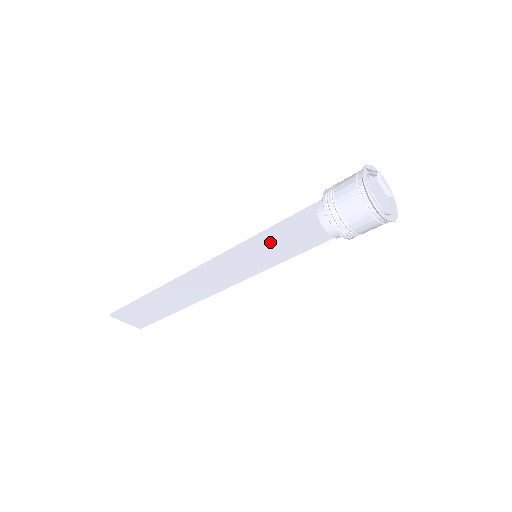
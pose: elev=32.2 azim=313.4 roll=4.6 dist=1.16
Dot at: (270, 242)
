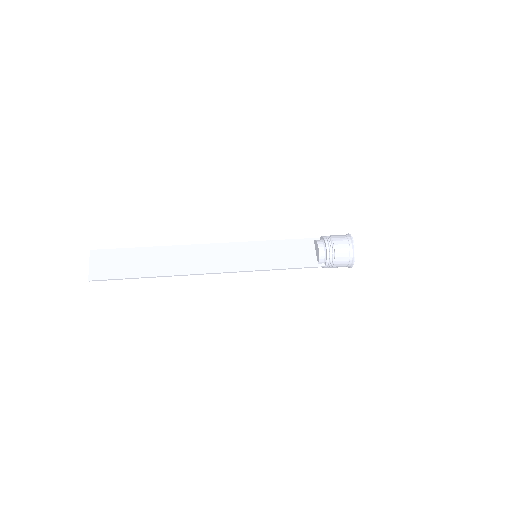
Dot at: (275, 261)
